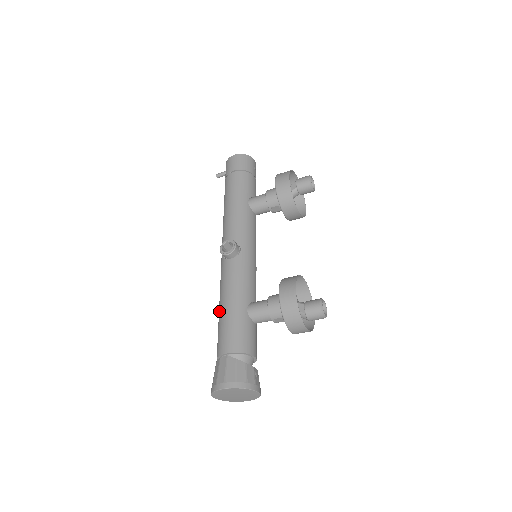
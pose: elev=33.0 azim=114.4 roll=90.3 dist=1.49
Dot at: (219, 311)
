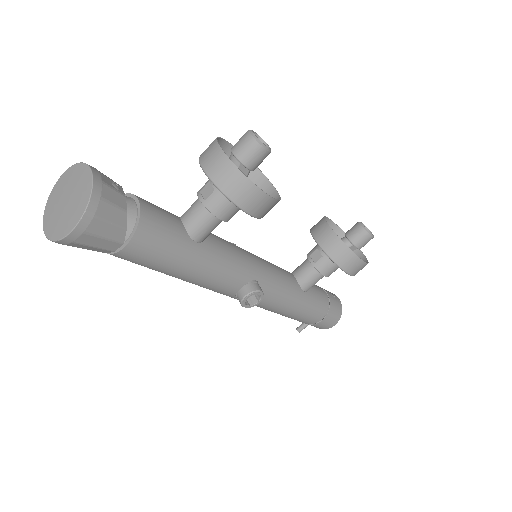
Dot at: occluded
